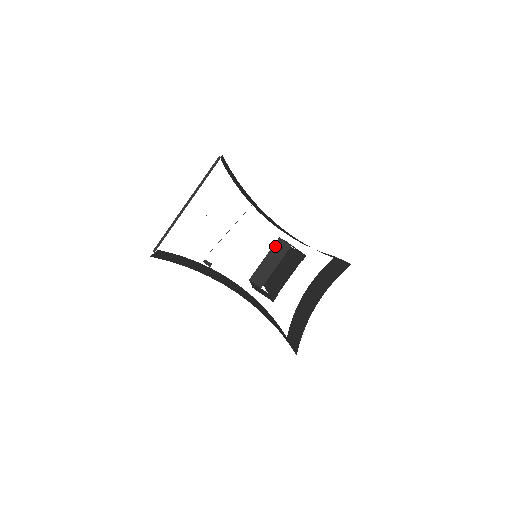
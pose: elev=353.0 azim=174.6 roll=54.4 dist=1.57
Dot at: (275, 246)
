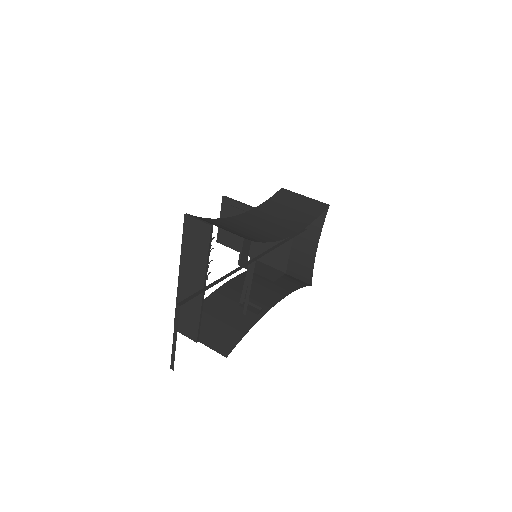
Dot at: occluded
